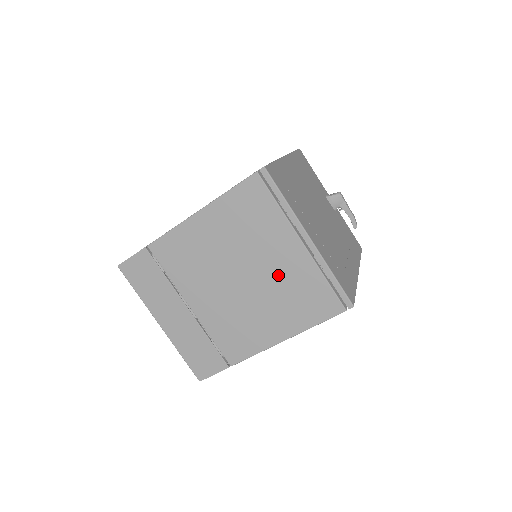
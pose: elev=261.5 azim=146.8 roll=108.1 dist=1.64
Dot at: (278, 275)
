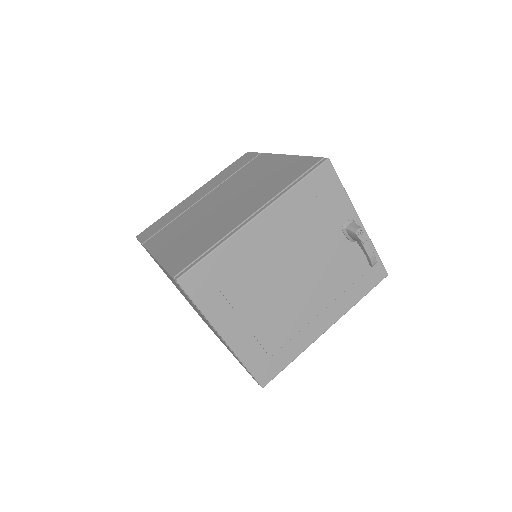
Dot at: occluded
